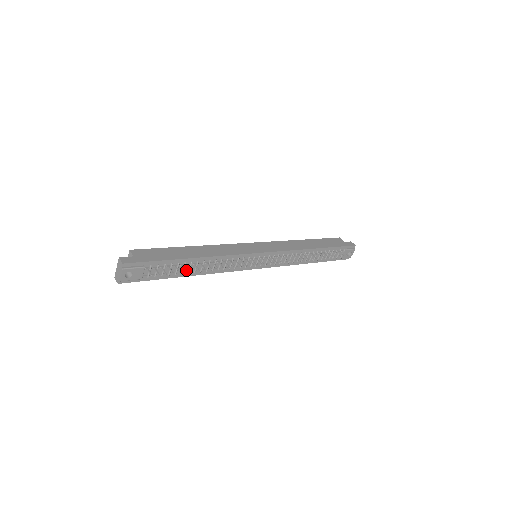
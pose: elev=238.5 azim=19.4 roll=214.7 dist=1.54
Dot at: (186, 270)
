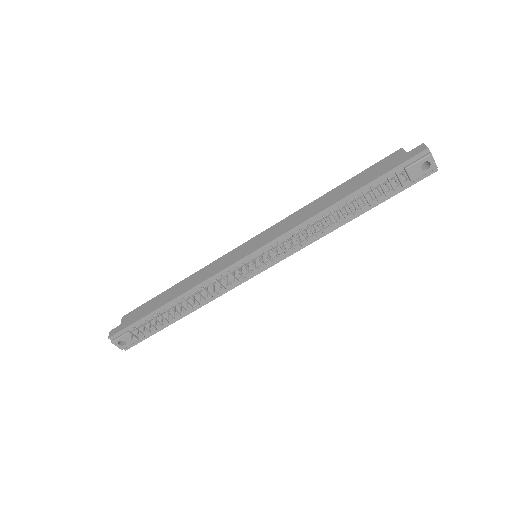
Dot at: (175, 314)
